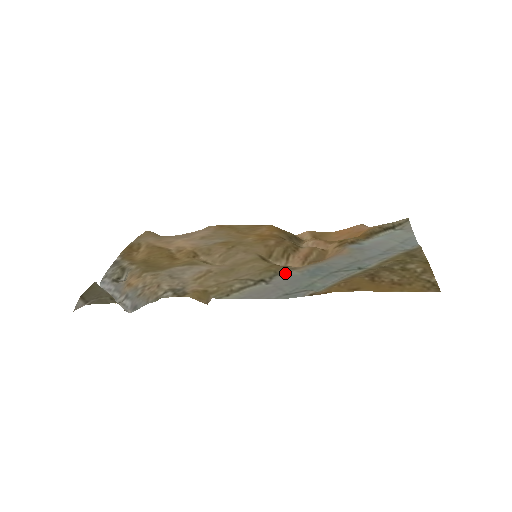
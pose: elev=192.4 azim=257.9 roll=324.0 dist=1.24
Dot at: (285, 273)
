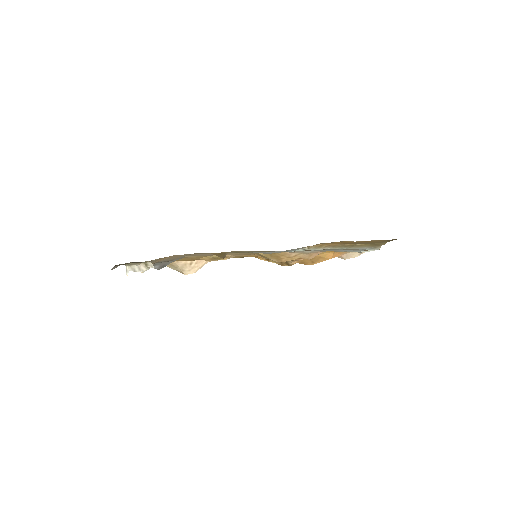
Dot at: occluded
